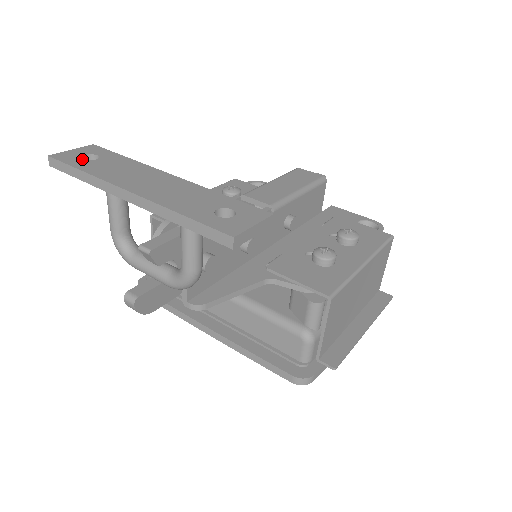
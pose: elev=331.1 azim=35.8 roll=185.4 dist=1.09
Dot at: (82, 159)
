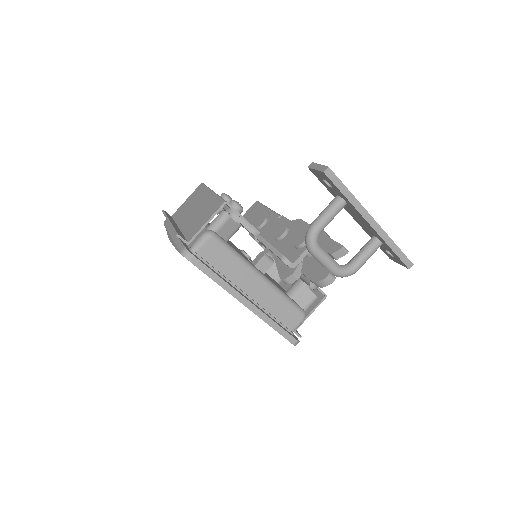
Dot at: occluded
